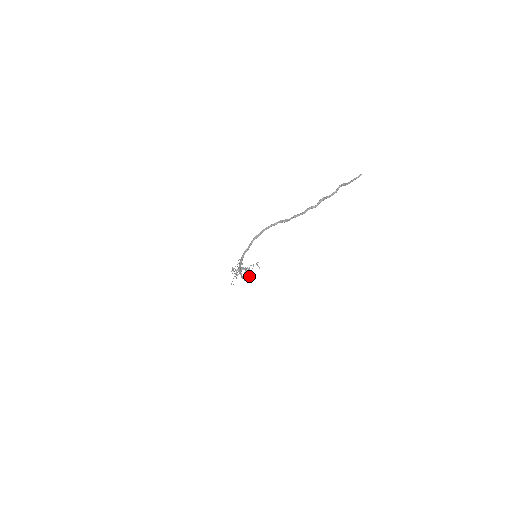
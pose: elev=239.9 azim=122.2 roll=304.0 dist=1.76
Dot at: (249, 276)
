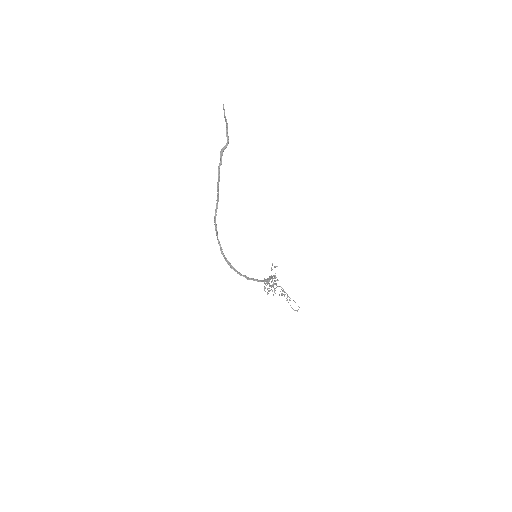
Dot at: (267, 278)
